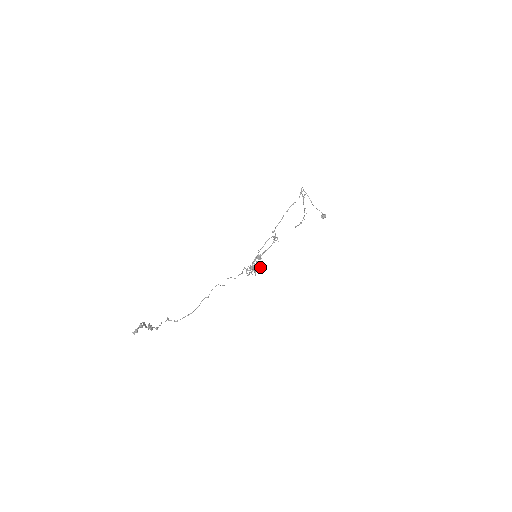
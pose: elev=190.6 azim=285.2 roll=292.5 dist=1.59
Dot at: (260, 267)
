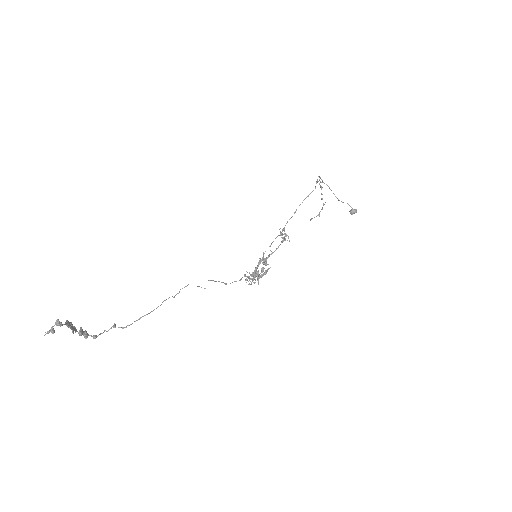
Dot at: (264, 273)
